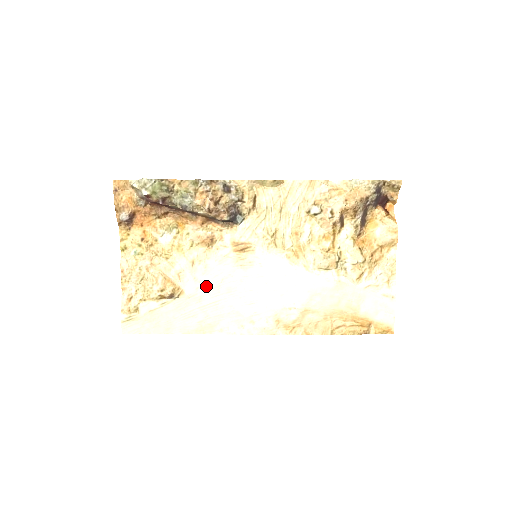
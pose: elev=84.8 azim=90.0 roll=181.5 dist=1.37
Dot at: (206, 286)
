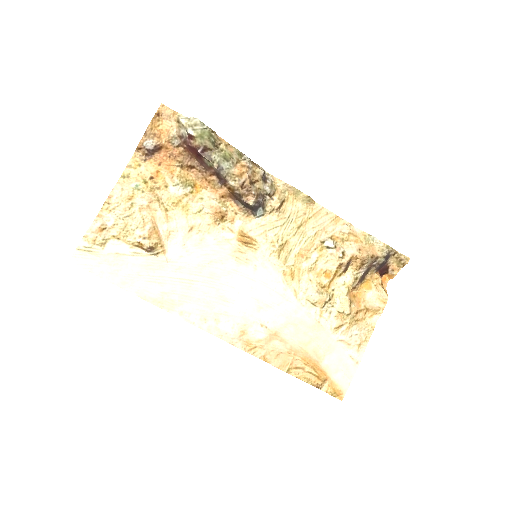
Dot at: (191, 259)
